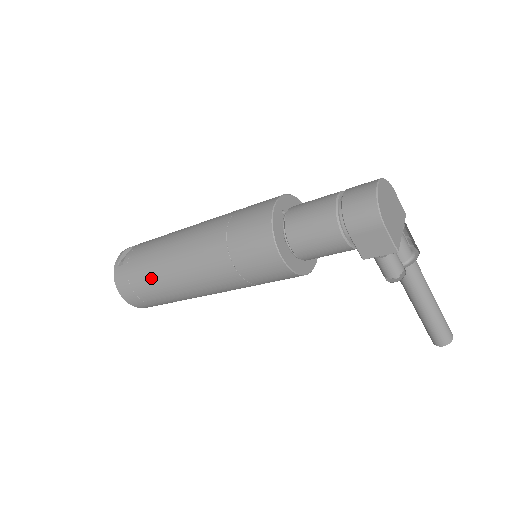
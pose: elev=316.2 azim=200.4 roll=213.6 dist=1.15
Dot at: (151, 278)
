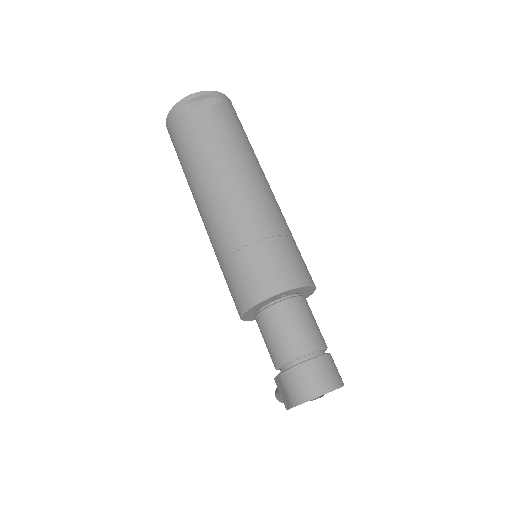
Dot at: (187, 162)
